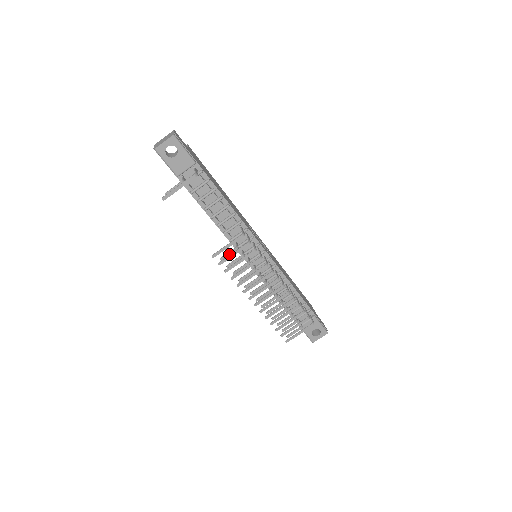
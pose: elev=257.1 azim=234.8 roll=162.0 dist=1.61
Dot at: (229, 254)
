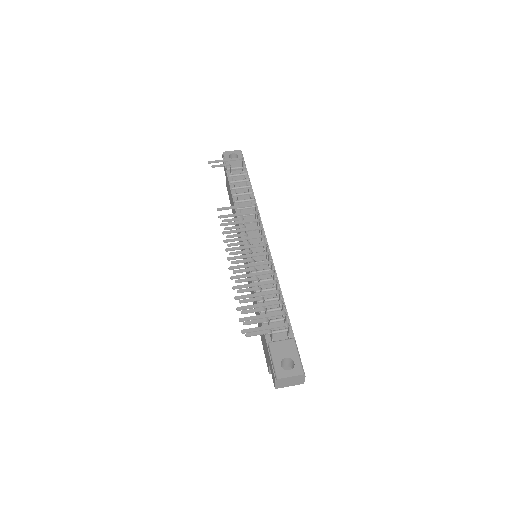
Dot at: (233, 220)
